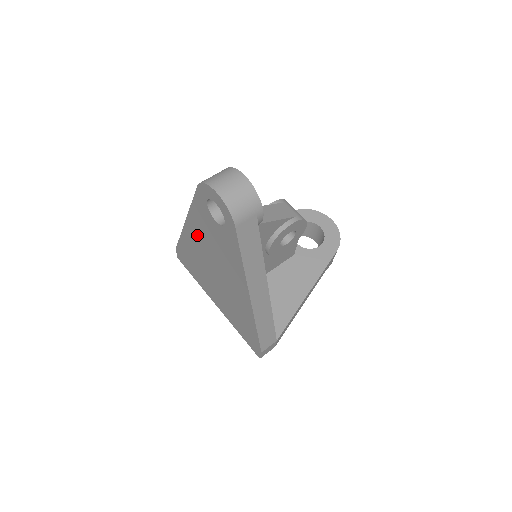
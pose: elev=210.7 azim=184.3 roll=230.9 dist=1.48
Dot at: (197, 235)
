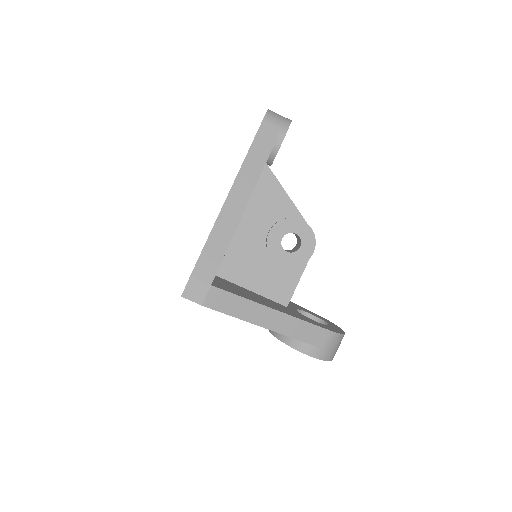
Dot at: occluded
